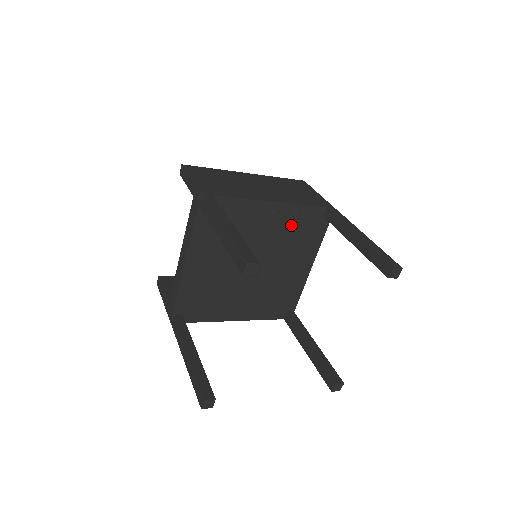
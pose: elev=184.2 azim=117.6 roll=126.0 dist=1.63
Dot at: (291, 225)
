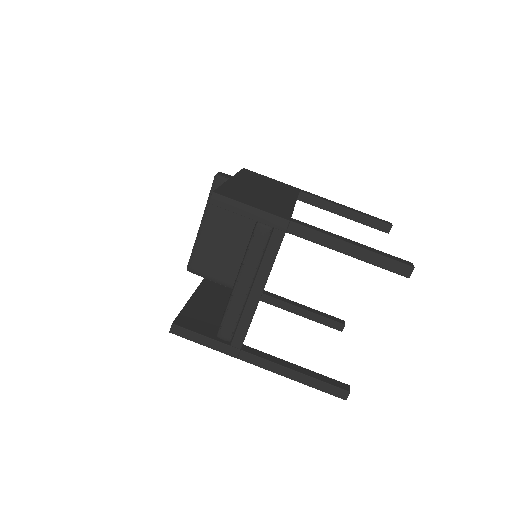
Dot at: occluded
